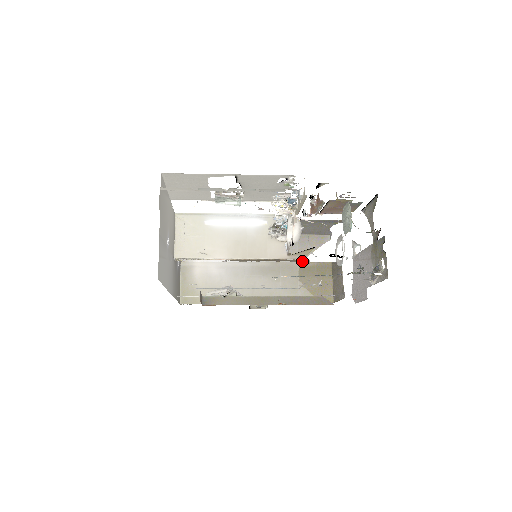
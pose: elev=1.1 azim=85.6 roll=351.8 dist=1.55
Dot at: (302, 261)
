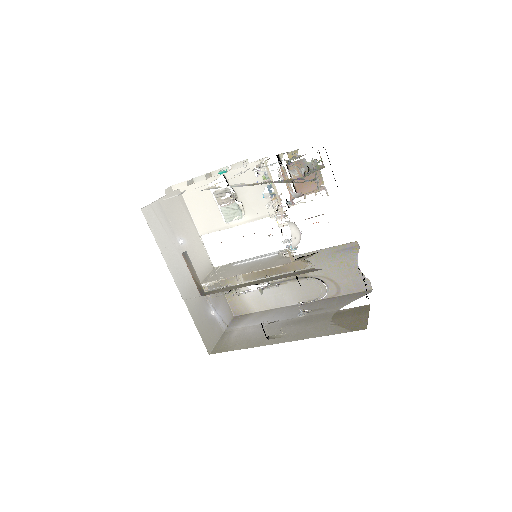
Dot at: occluded
